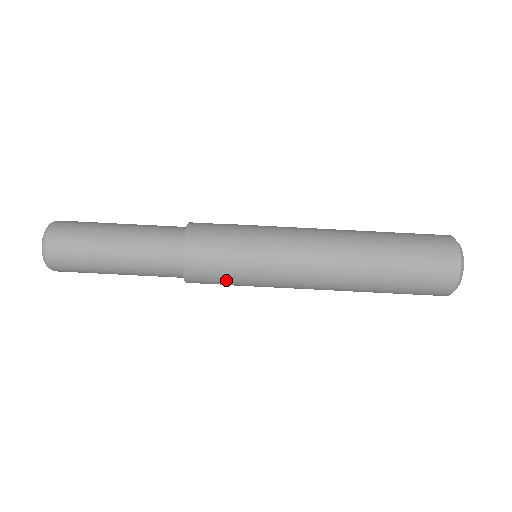
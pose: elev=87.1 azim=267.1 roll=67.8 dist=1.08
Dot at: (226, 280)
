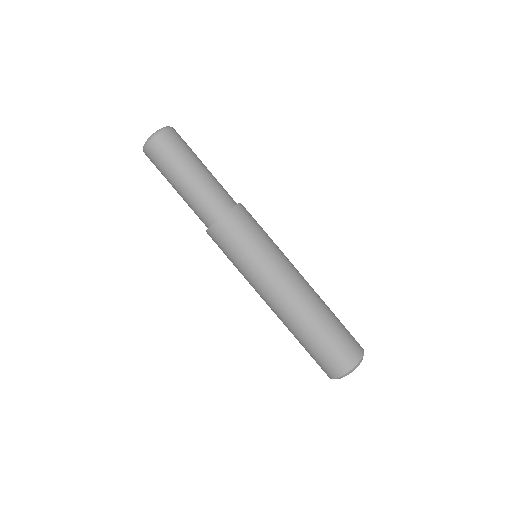
Dot at: (227, 253)
